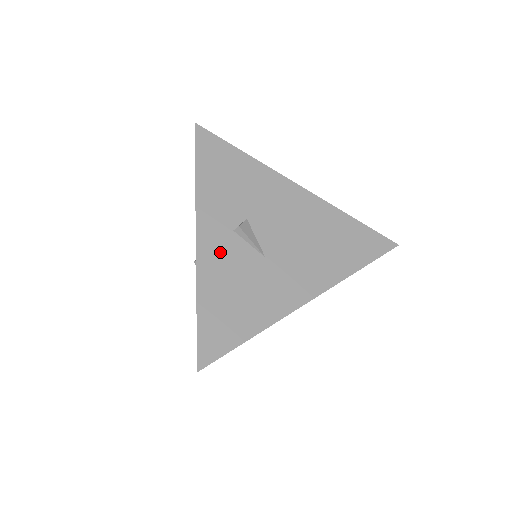
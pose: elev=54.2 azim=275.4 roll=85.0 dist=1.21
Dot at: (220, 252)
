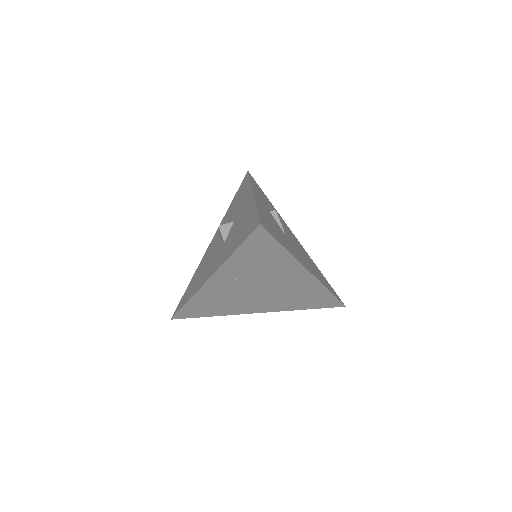
Dot at: (265, 209)
